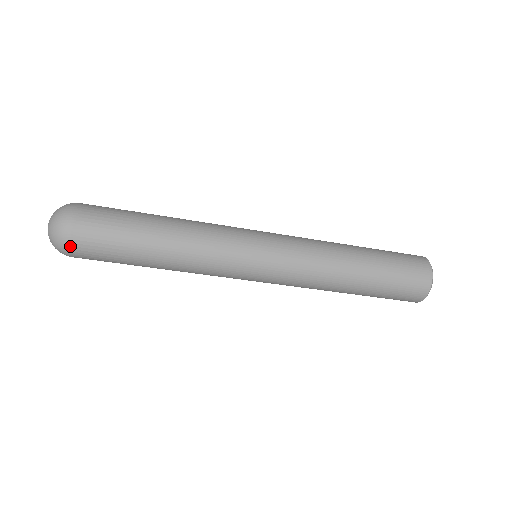
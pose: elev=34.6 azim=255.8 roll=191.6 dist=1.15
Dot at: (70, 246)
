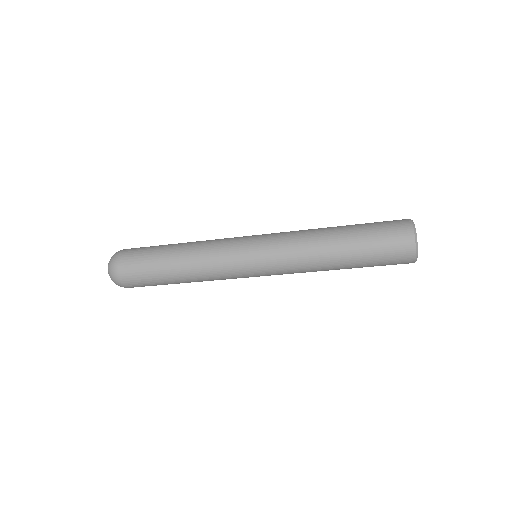
Dot at: (120, 279)
